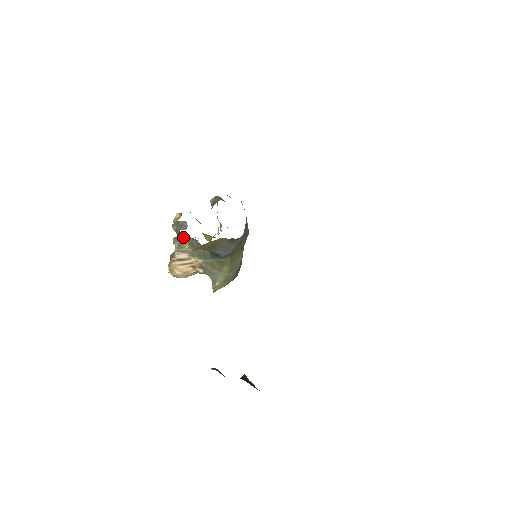
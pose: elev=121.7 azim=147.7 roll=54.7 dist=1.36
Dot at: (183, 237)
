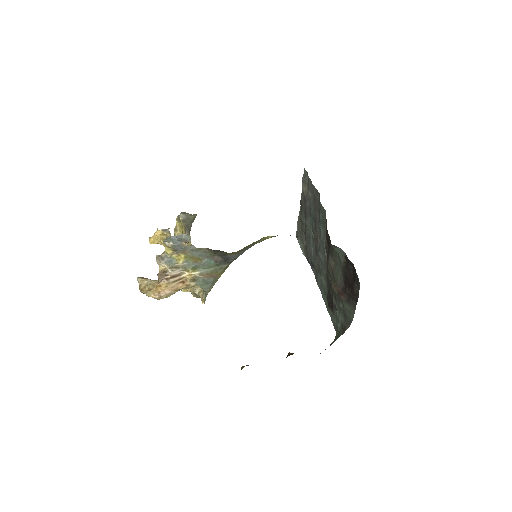
Dot at: (180, 251)
